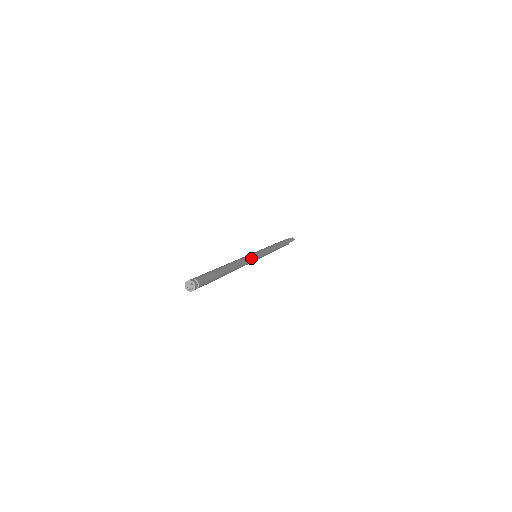
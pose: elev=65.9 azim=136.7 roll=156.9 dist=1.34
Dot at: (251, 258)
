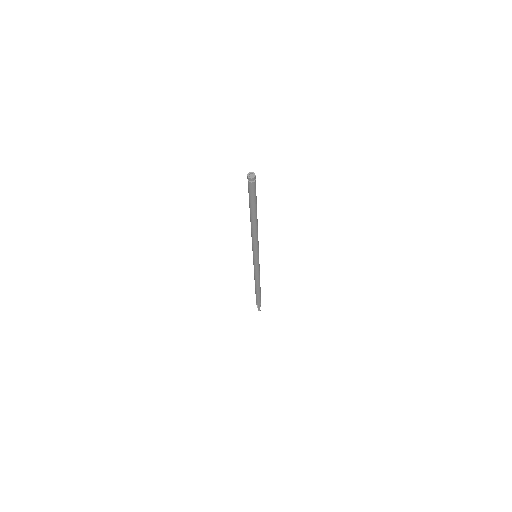
Dot at: occluded
